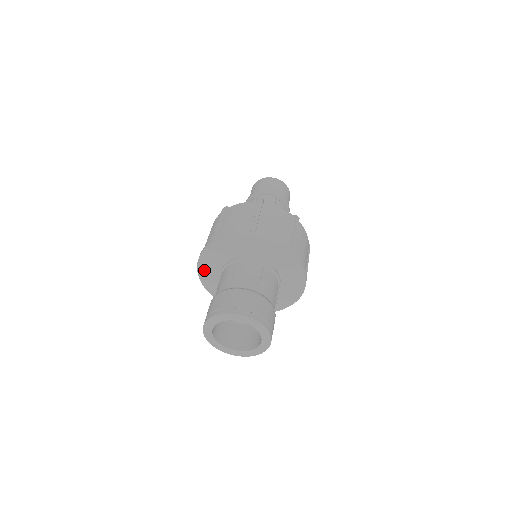
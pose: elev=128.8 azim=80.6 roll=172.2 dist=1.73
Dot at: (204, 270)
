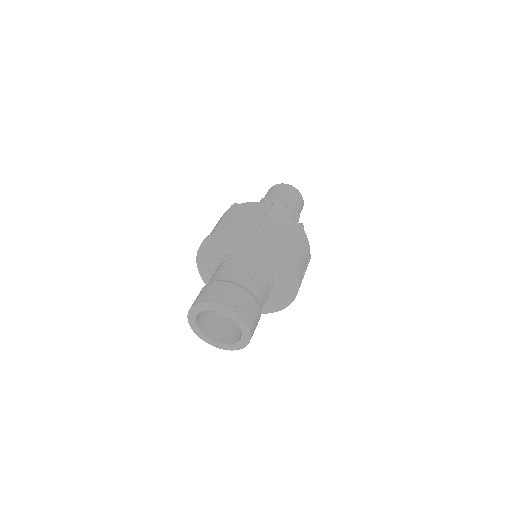
Dot at: (203, 260)
